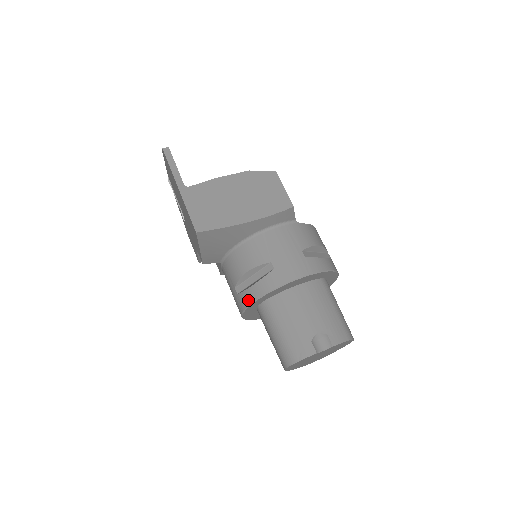
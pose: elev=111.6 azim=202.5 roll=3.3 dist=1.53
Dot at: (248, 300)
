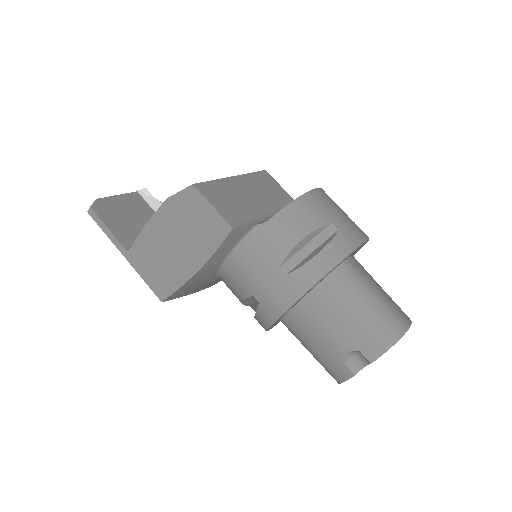
Dot at: occluded
